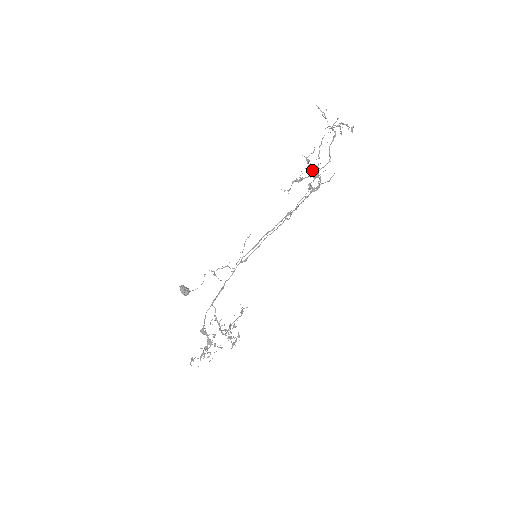
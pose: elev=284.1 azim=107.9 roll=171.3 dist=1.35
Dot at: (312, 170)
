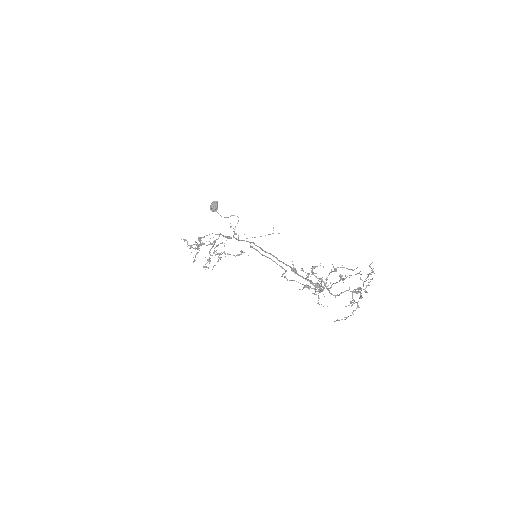
Dot at: (327, 279)
